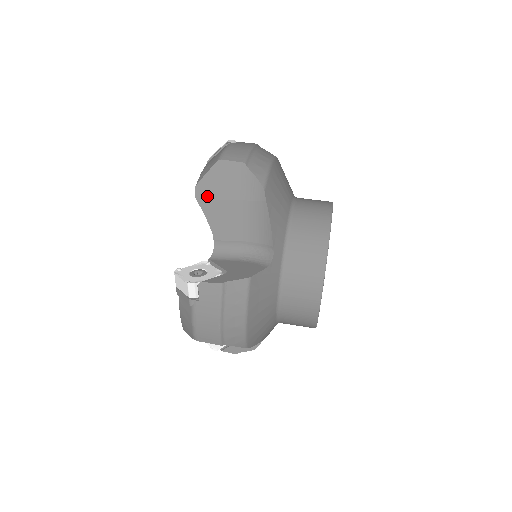
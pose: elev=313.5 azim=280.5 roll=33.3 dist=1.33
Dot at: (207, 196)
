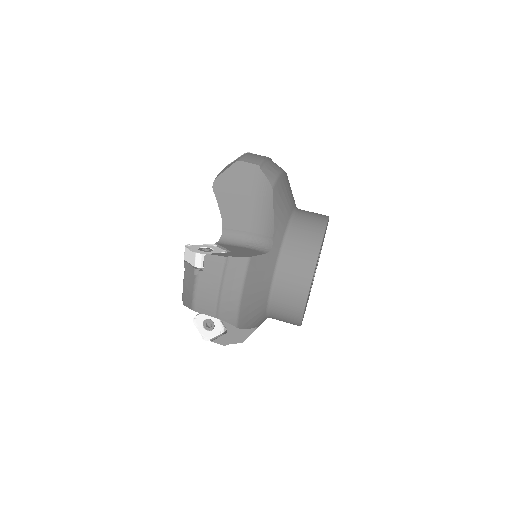
Dot at: (223, 189)
